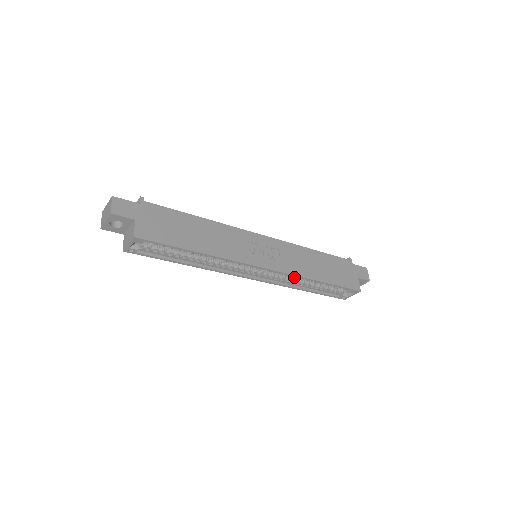
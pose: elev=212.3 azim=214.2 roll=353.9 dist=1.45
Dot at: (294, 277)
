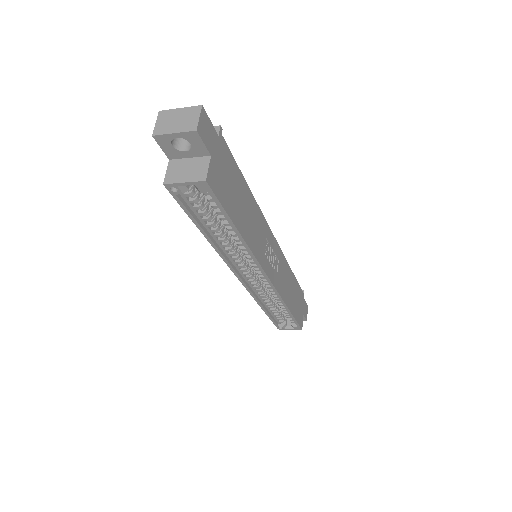
Dot at: (268, 293)
